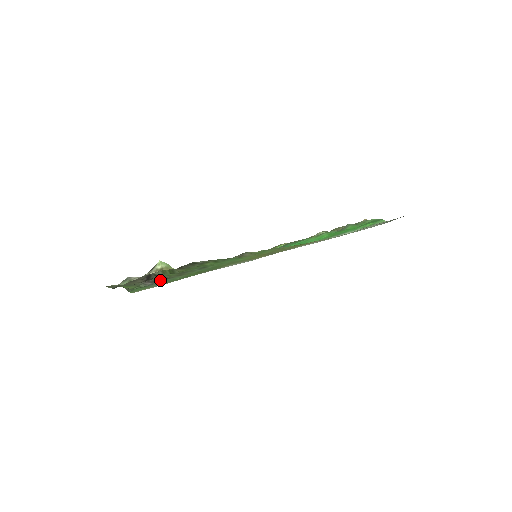
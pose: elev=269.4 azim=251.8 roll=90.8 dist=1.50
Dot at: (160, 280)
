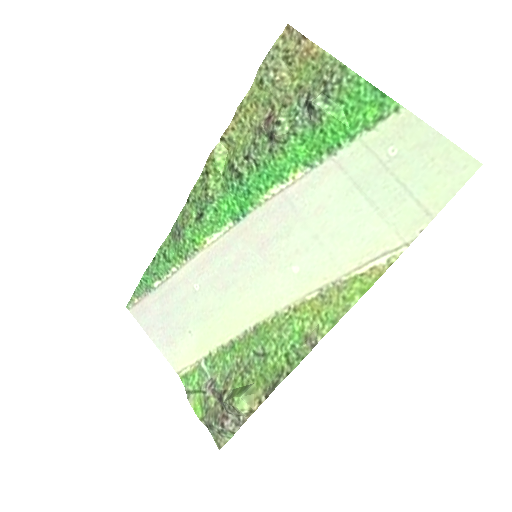
Dot at: (220, 379)
